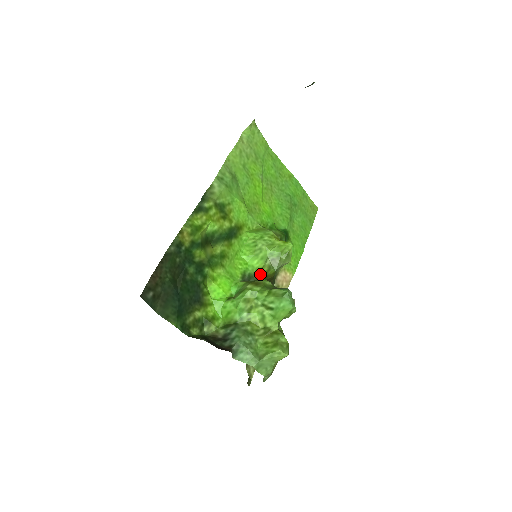
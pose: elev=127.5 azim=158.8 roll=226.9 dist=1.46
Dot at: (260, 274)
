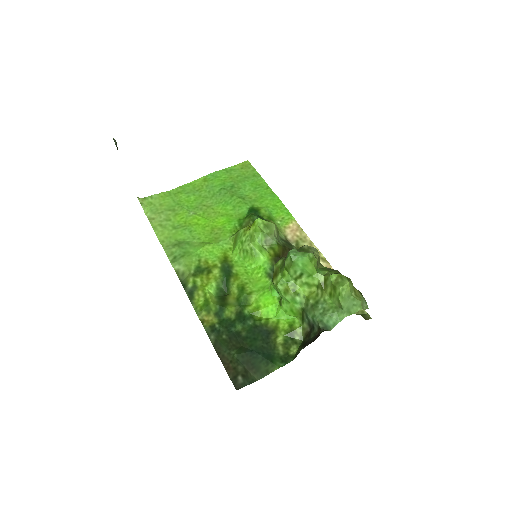
Dot at: (274, 259)
